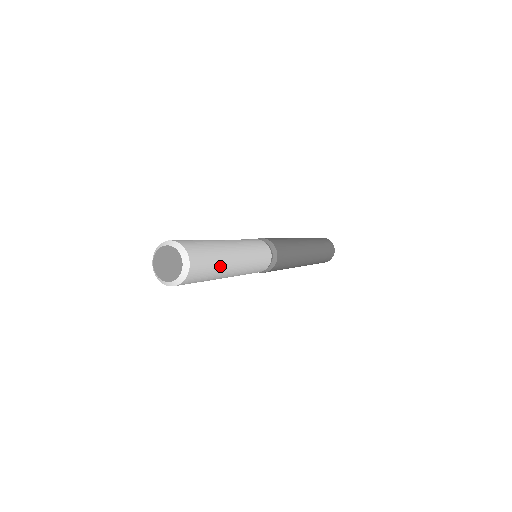
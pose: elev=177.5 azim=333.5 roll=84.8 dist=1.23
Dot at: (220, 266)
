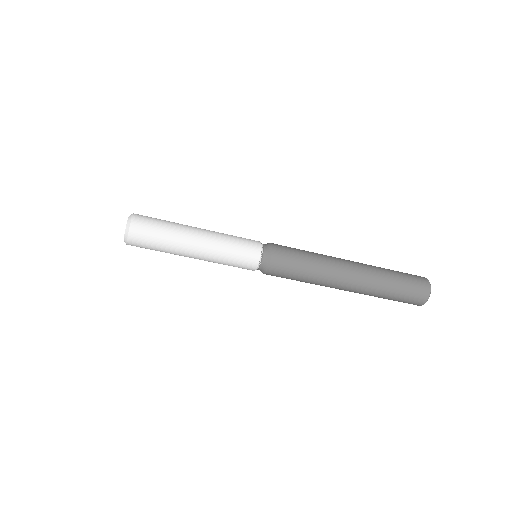
Dot at: (174, 223)
